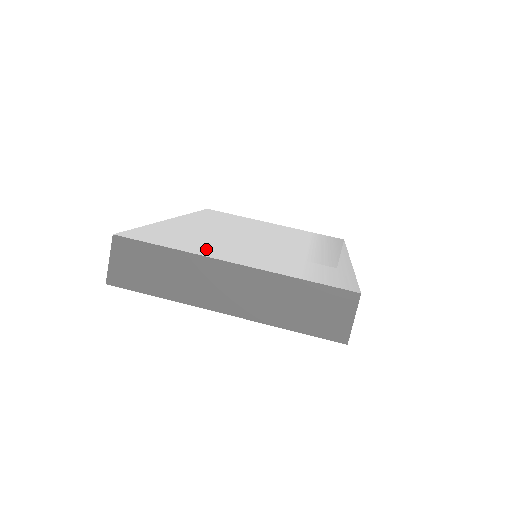
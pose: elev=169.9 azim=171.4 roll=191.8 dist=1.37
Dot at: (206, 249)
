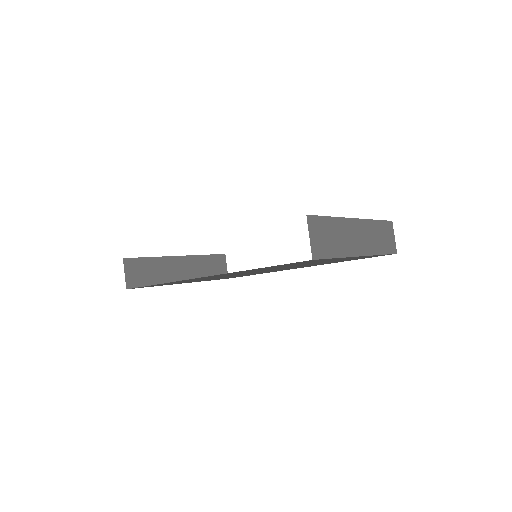
Dot at: occluded
